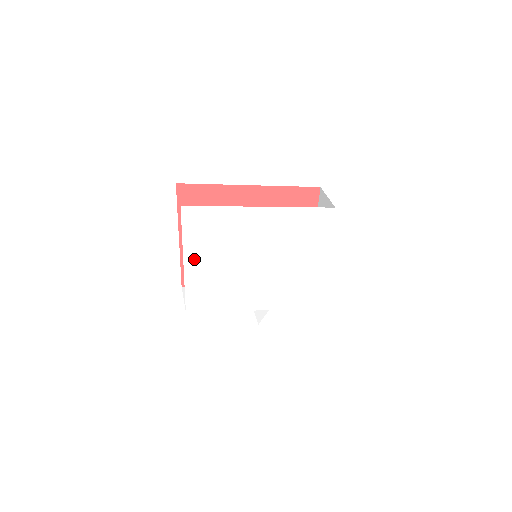
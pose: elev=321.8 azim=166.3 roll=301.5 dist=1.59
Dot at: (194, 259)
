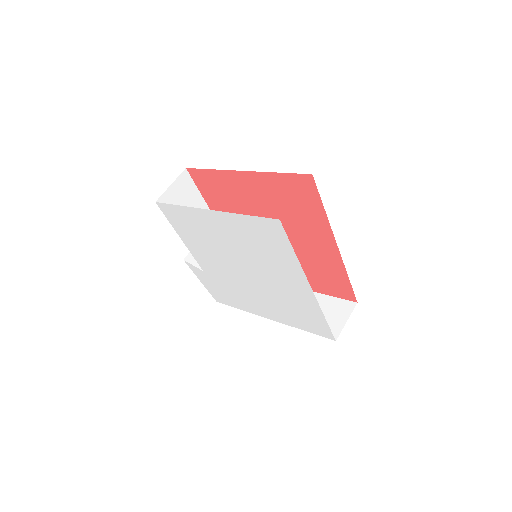
Dot at: (221, 220)
